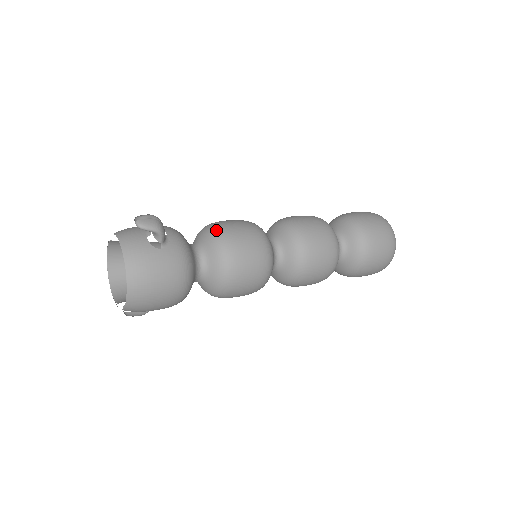
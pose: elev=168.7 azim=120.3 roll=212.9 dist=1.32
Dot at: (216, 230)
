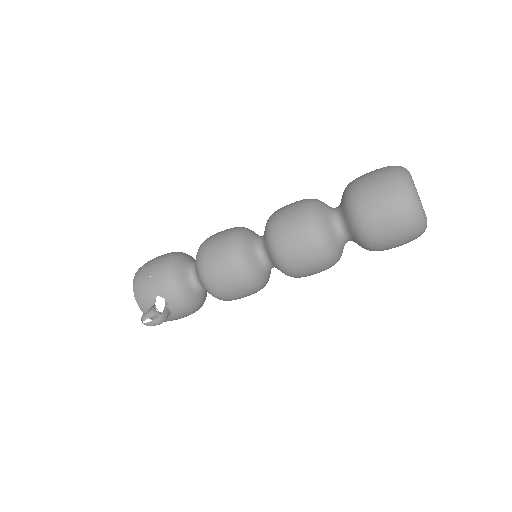
Dot at: occluded
